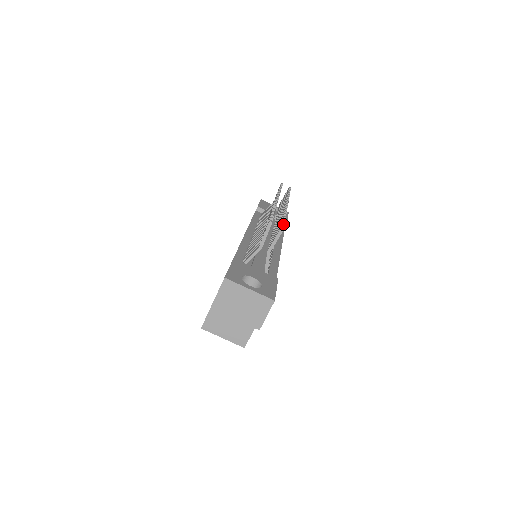
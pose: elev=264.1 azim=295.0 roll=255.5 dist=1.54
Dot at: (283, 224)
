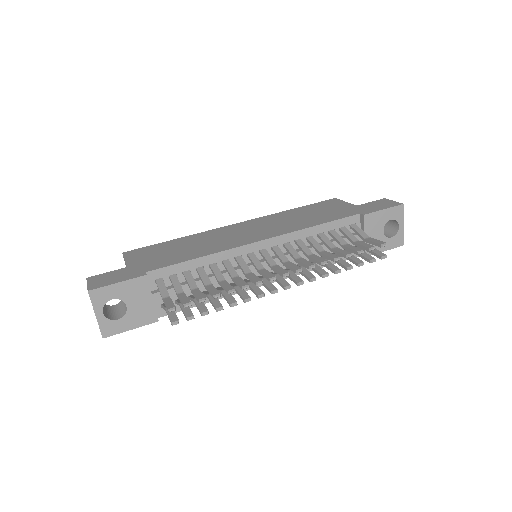
Dot at: (188, 319)
